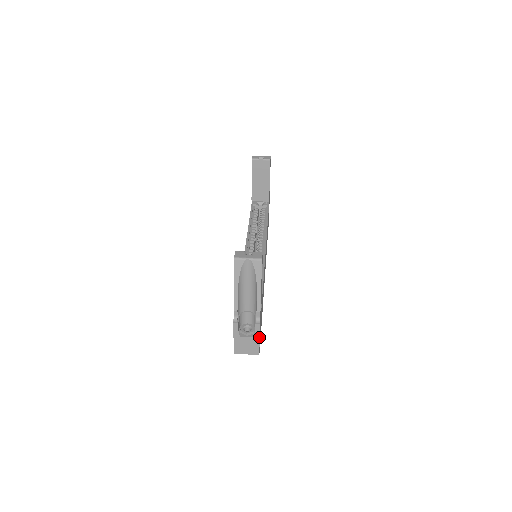
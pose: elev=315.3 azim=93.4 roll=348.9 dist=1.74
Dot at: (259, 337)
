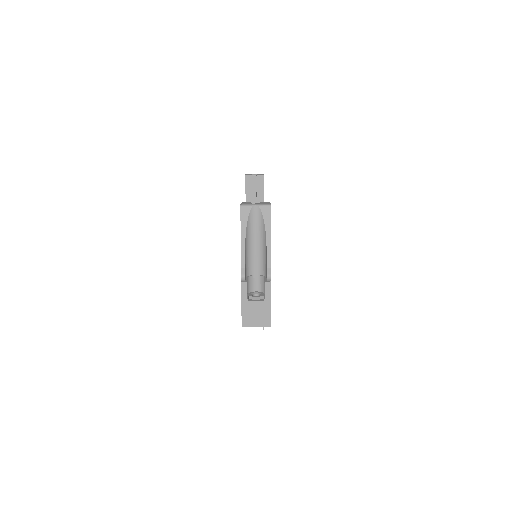
Dot at: (270, 300)
